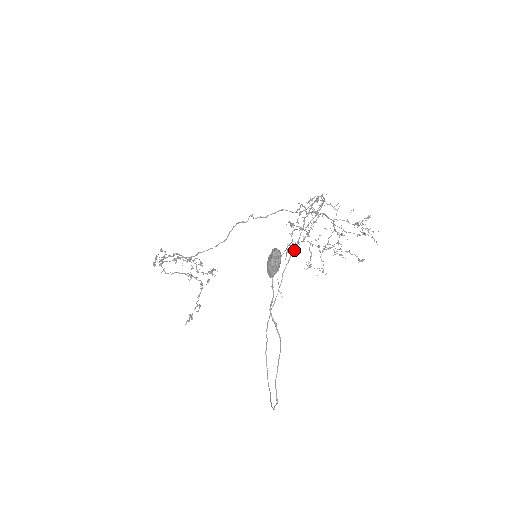
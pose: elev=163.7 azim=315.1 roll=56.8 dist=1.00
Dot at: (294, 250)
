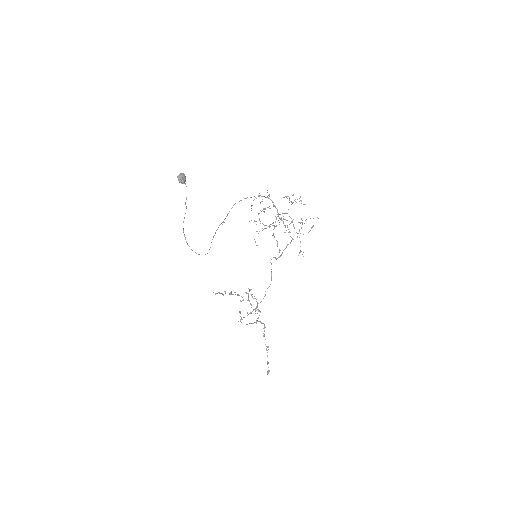
Dot at: (232, 207)
